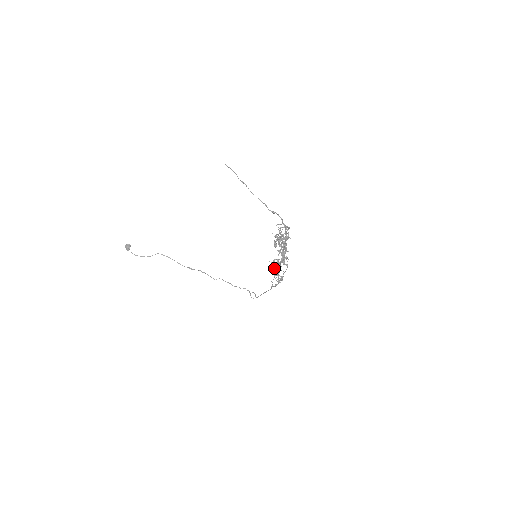
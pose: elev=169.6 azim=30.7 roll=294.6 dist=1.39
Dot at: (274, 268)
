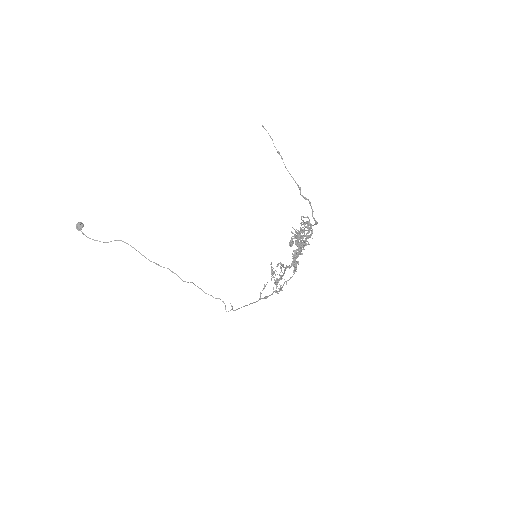
Dot at: (275, 274)
